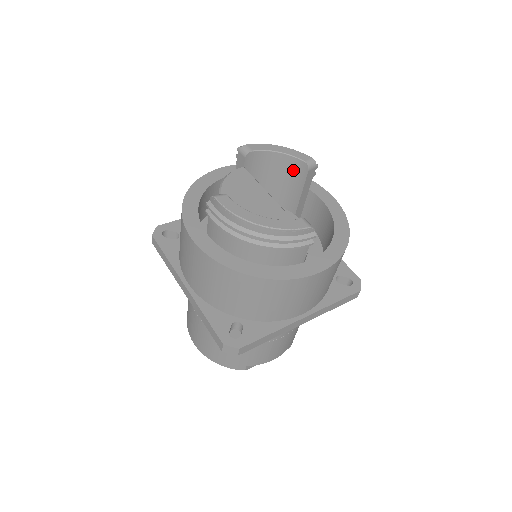
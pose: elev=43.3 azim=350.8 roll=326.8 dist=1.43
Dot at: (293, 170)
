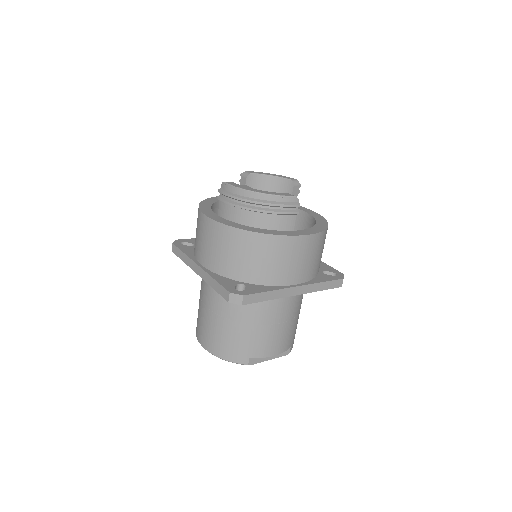
Dot at: (282, 189)
